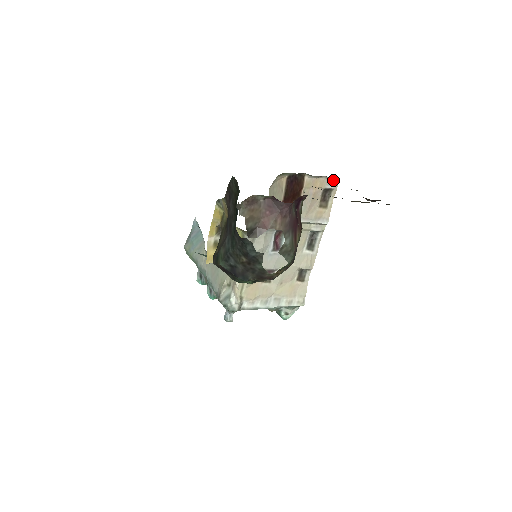
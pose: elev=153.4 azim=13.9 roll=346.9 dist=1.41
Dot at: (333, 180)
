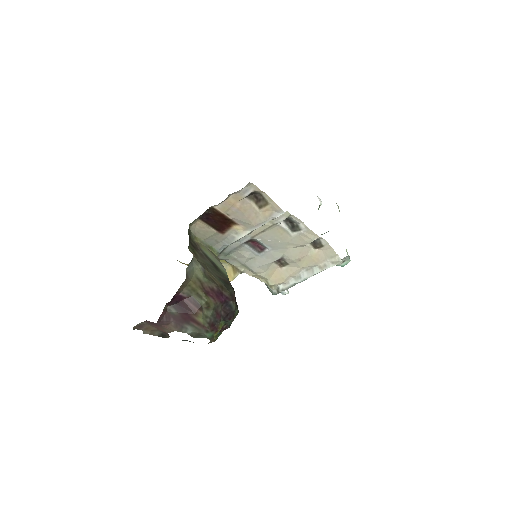
Dot at: (244, 187)
